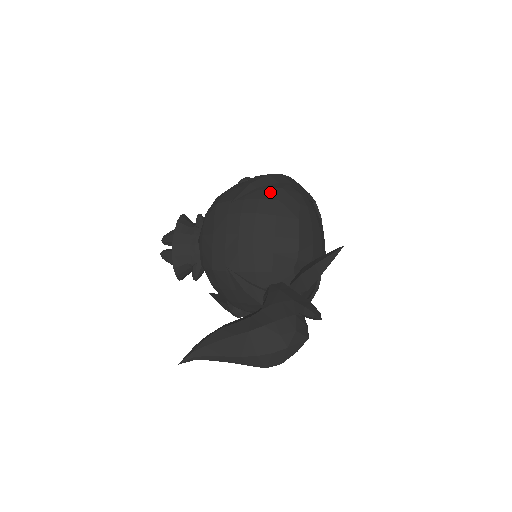
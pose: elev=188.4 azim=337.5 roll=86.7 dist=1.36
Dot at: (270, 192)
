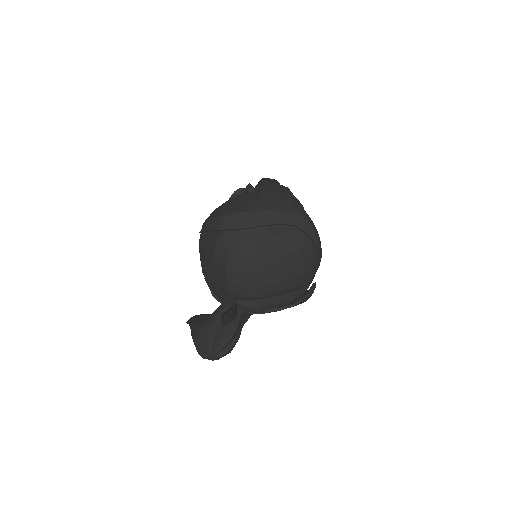
Dot at: (214, 237)
